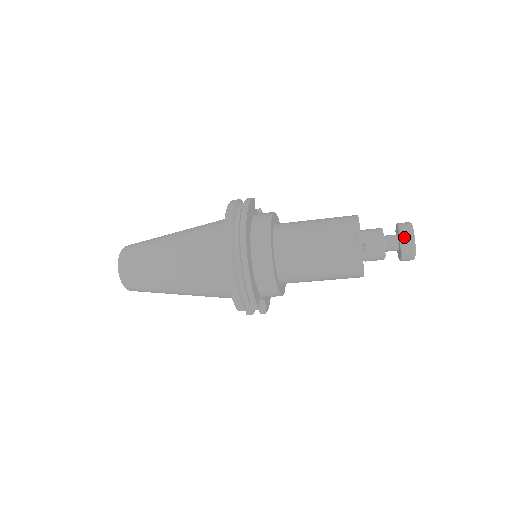
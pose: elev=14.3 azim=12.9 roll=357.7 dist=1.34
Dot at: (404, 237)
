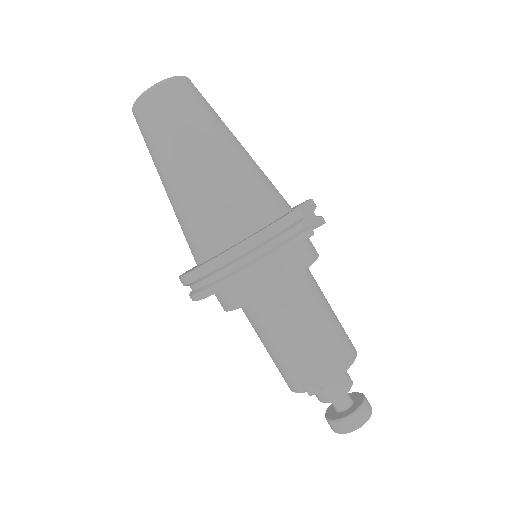
Dot at: (341, 424)
